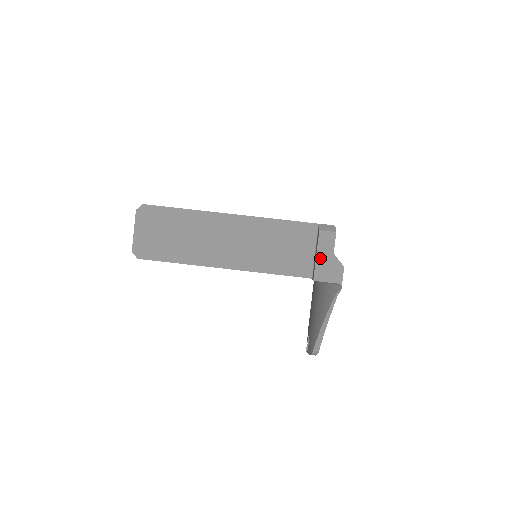
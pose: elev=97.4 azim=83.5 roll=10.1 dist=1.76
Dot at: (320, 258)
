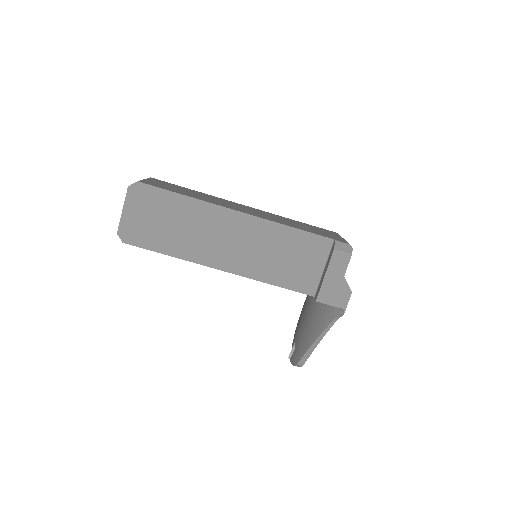
Dot at: (328, 279)
